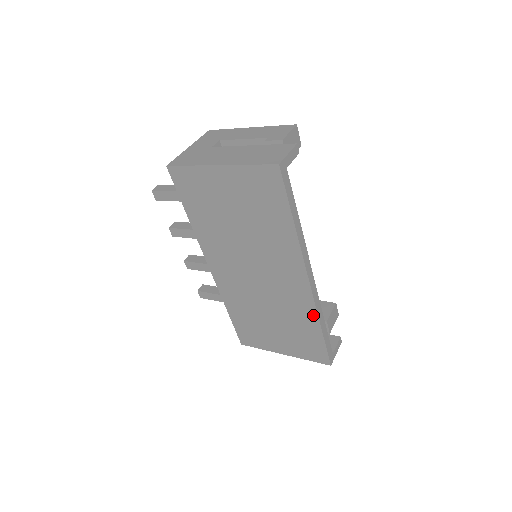
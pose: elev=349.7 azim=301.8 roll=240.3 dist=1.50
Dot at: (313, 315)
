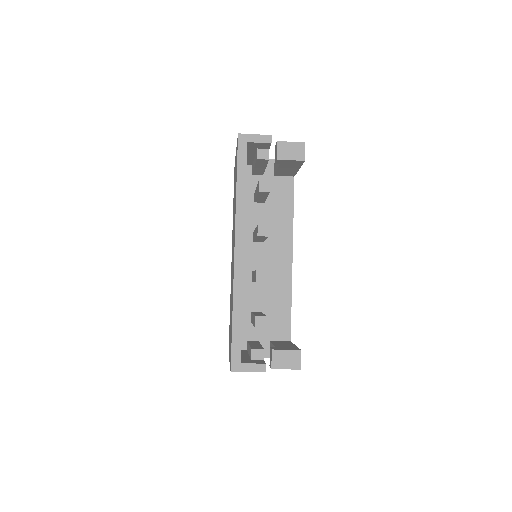
Dot at: (233, 295)
